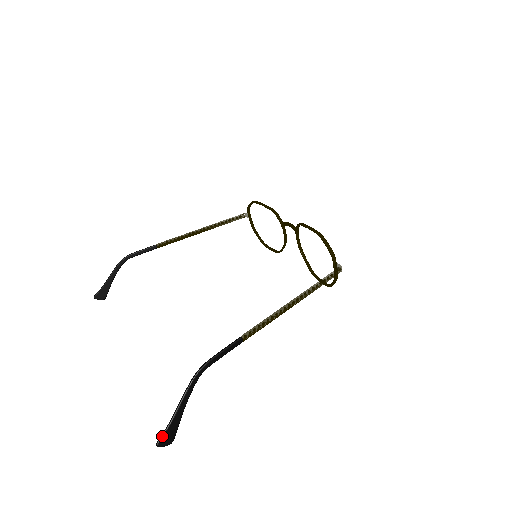
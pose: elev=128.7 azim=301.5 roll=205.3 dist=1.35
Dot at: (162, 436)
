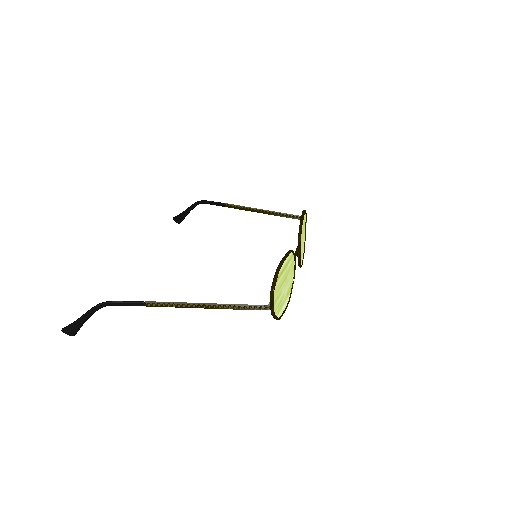
Dot at: (66, 327)
